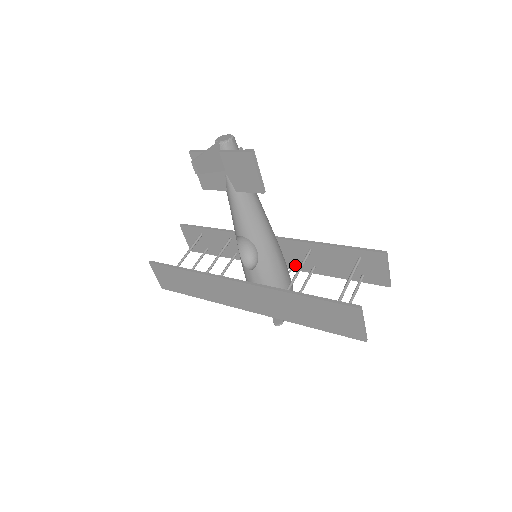
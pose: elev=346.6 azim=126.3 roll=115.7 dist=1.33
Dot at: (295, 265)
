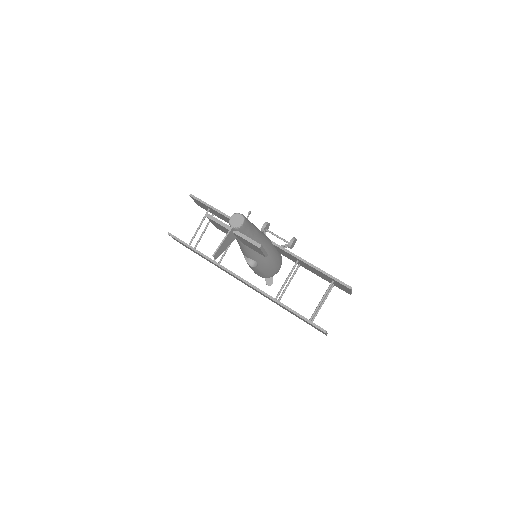
Dot at: (285, 256)
